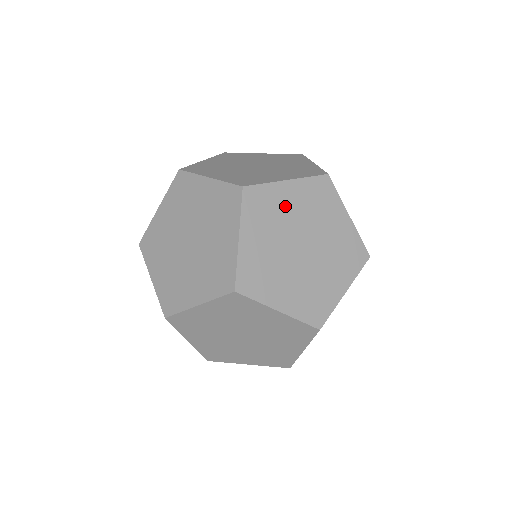
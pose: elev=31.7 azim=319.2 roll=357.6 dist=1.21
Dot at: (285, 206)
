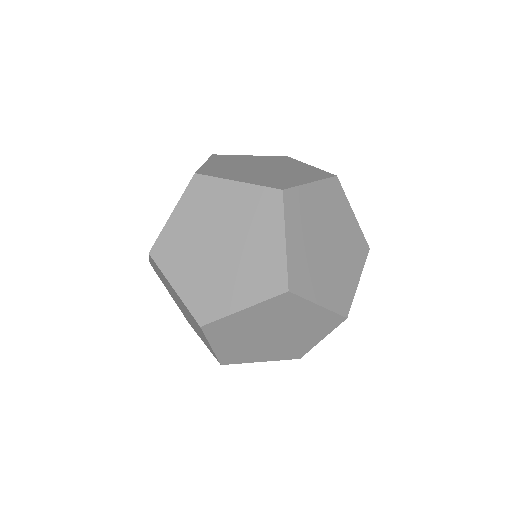
Dot at: (313, 207)
